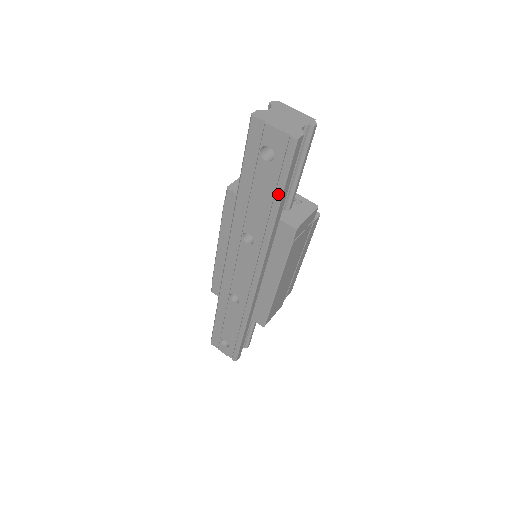
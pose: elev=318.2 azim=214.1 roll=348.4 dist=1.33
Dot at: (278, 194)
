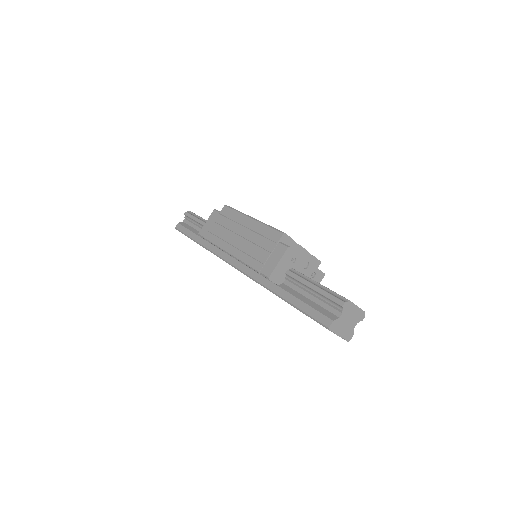
Dot at: occluded
